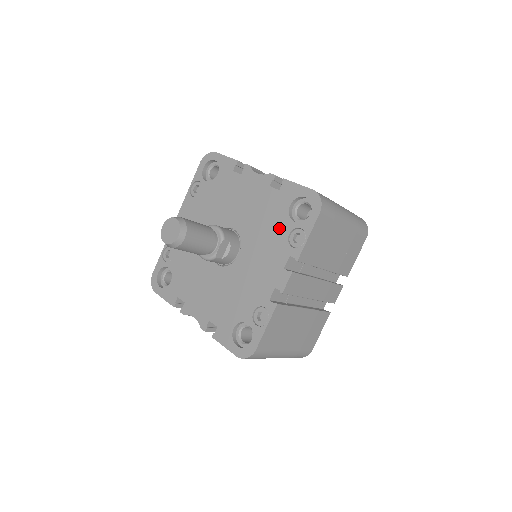
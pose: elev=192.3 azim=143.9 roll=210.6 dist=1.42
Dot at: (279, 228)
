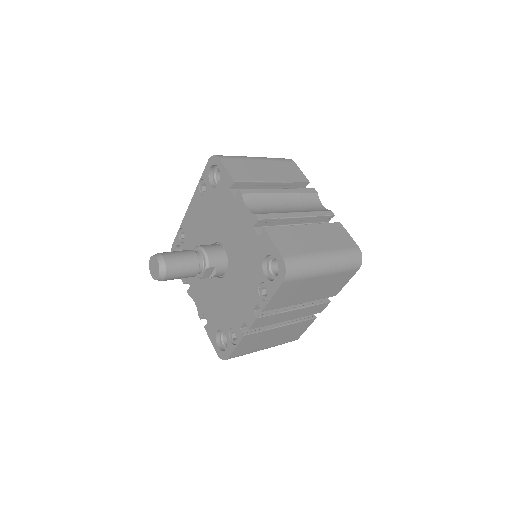
Dot at: (254, 273)
